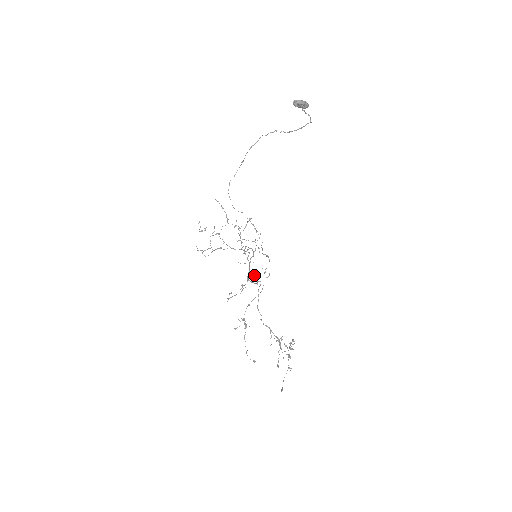
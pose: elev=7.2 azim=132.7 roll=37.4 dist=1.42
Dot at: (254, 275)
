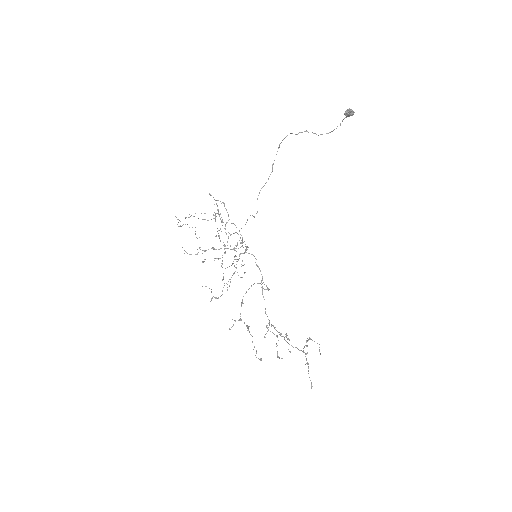
Dot at: (231, 265)
